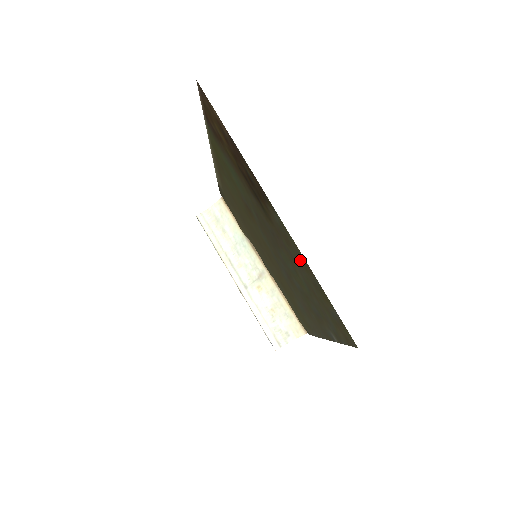
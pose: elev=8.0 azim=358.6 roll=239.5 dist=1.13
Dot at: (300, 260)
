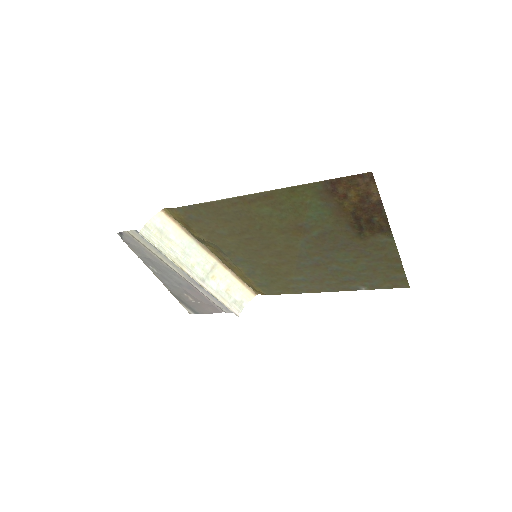
Dot at: (387, 257)
